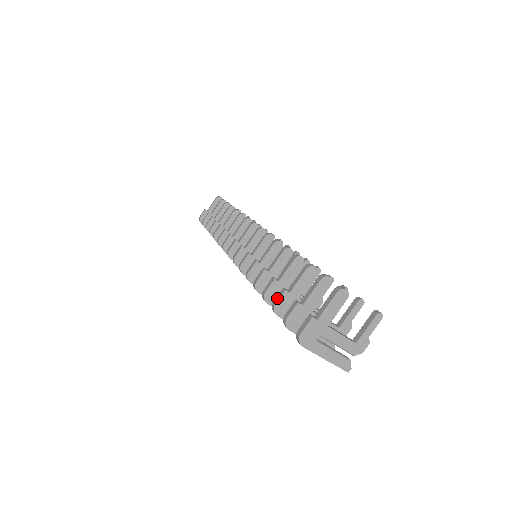
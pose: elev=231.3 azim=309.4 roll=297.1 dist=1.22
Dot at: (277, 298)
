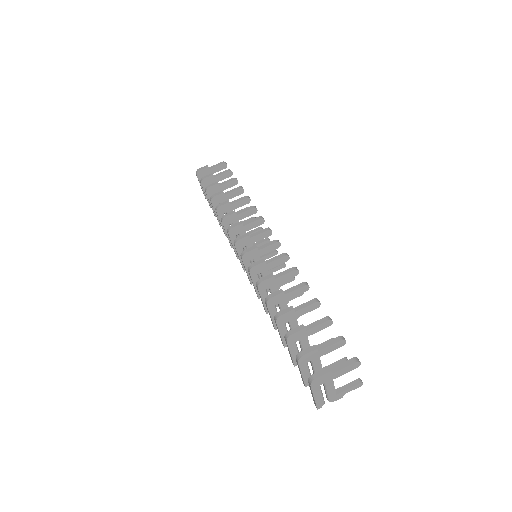
Dot at: (295, 330)
